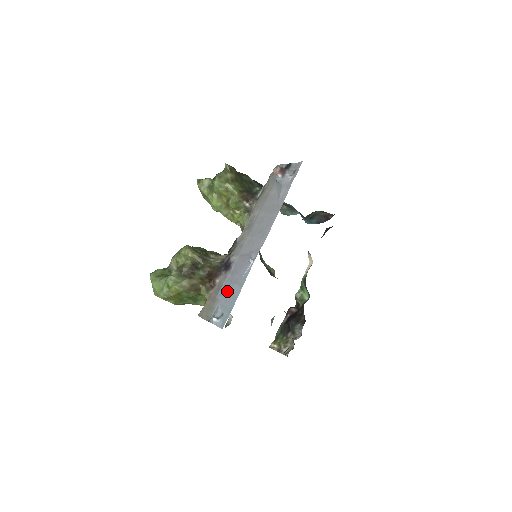
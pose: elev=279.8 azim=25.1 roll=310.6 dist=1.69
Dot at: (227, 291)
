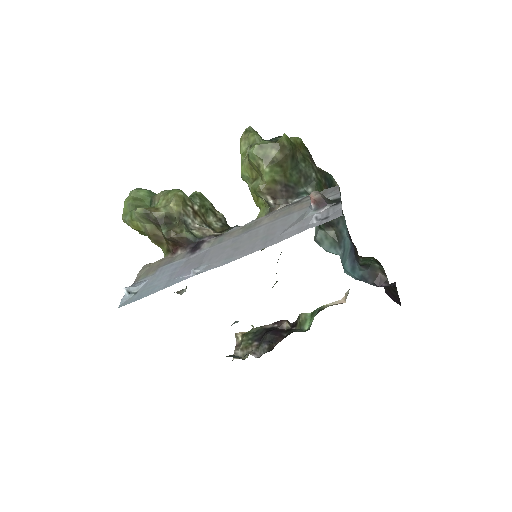
Dot at: (163, 274)
